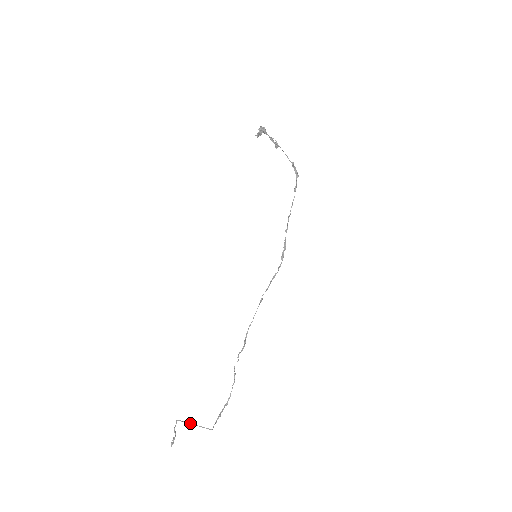
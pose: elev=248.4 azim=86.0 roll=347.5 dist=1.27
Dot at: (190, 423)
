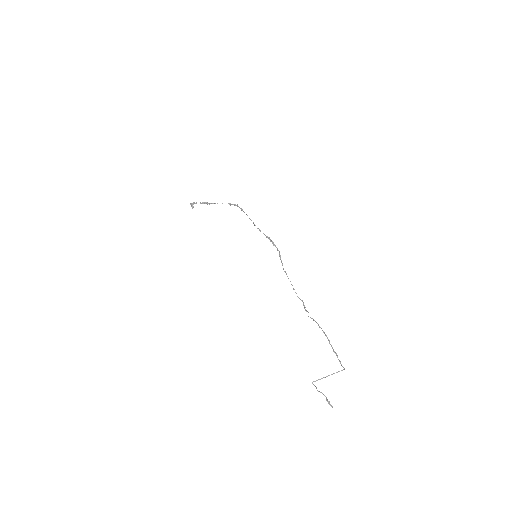
Dot at: (323, 377)
